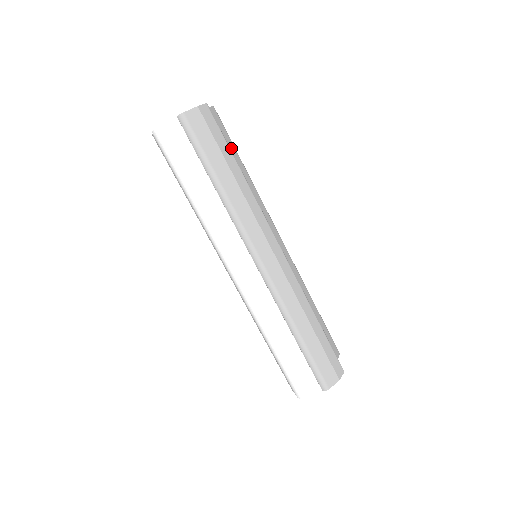
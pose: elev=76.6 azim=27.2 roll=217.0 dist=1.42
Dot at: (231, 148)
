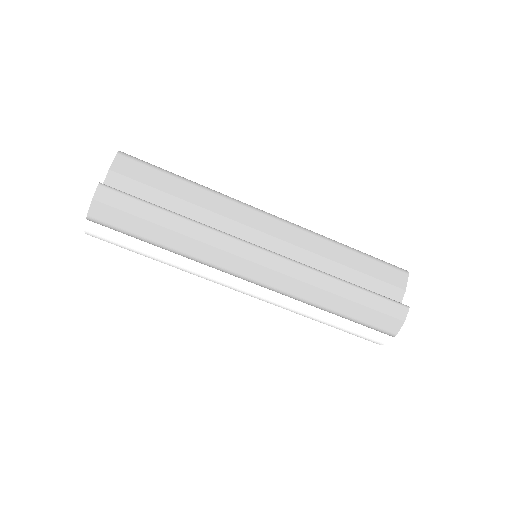
Dot at: (161, 181)
